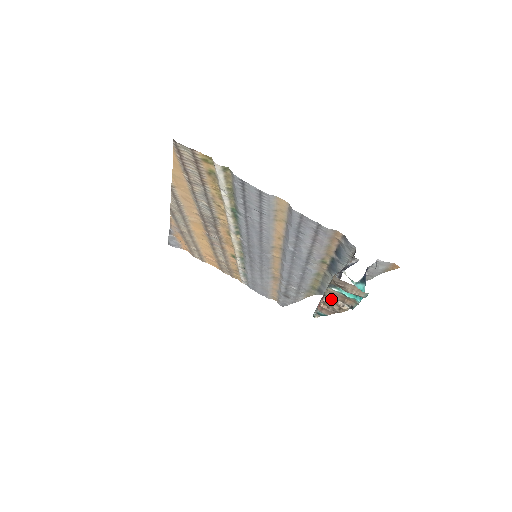
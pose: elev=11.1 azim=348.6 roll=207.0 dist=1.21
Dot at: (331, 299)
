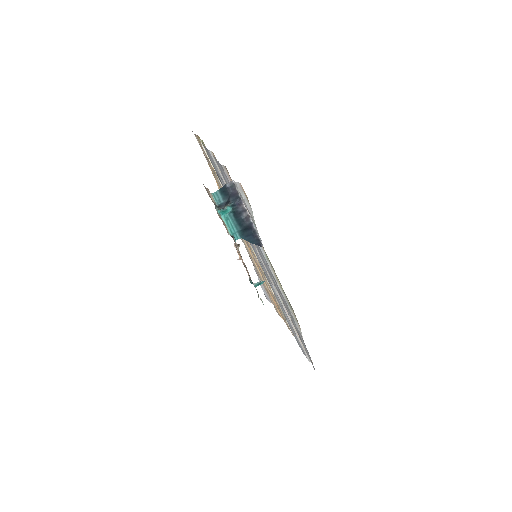
Dot at: (228, 234)
